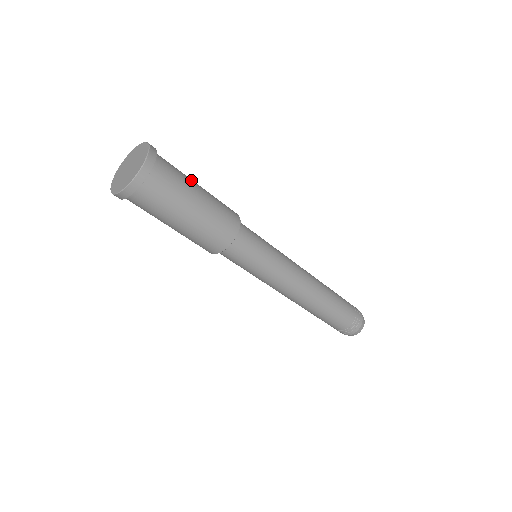
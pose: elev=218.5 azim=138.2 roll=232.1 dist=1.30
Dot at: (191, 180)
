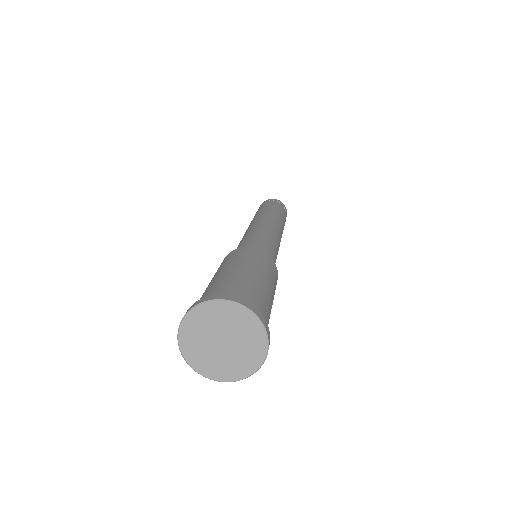
Dot at: (247, 276)
